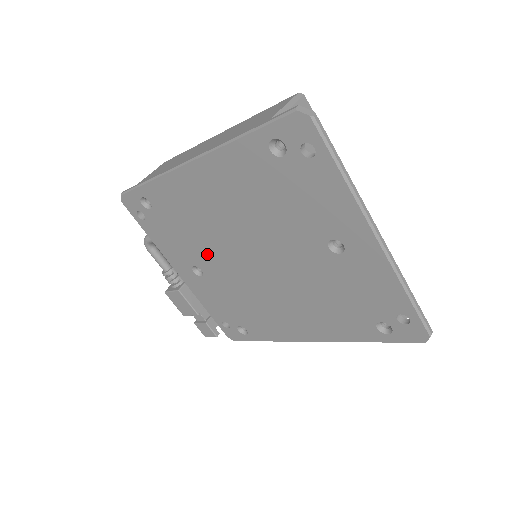
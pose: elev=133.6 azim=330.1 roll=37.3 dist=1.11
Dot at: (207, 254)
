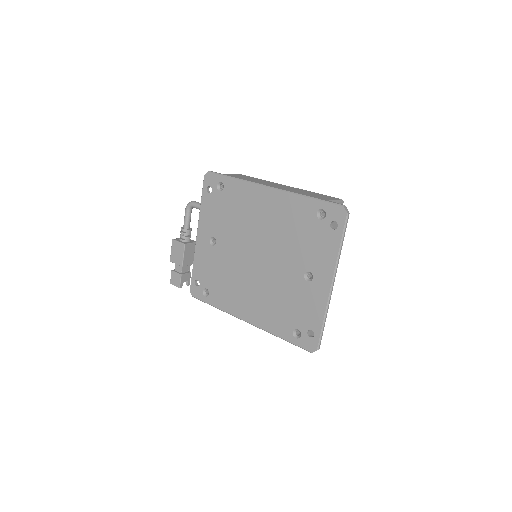
Dot at: (230, 236)
